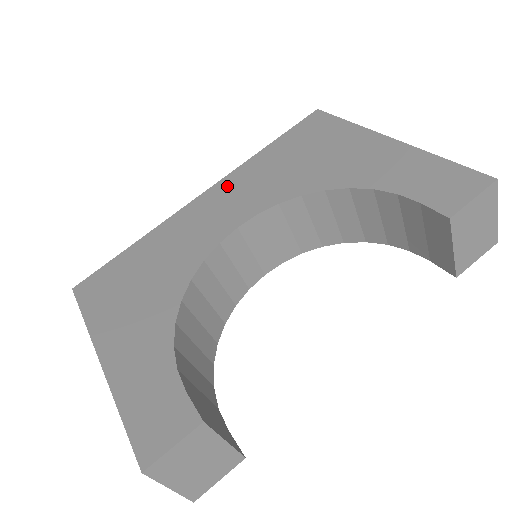
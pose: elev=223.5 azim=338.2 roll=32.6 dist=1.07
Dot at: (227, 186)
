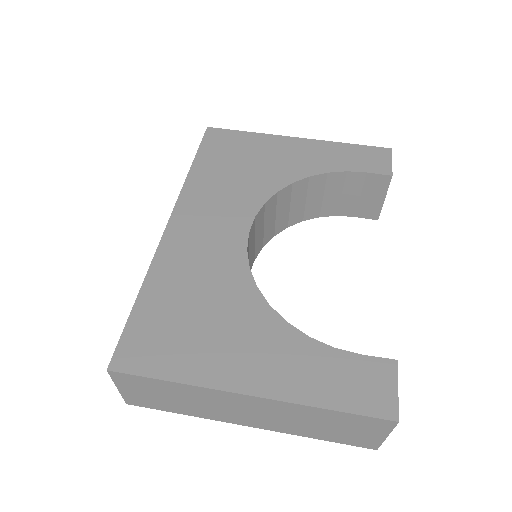
Dot at: (192, 206)
